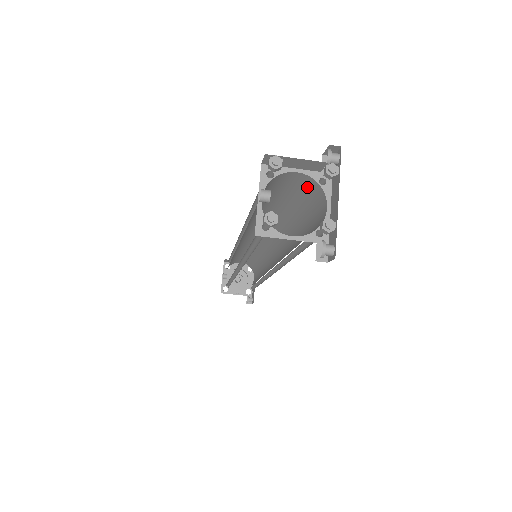
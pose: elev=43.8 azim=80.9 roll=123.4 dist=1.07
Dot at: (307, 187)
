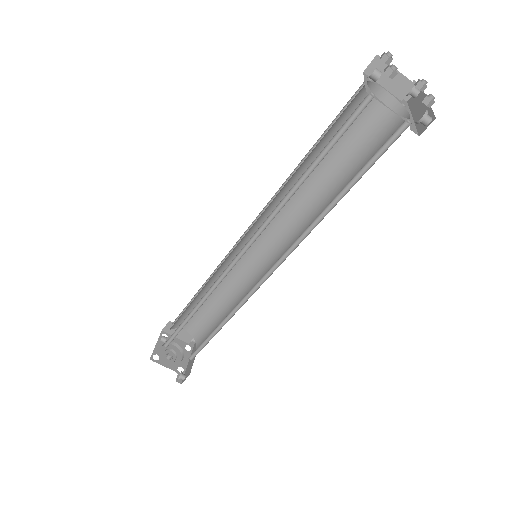
Dot at: (383, 116)
